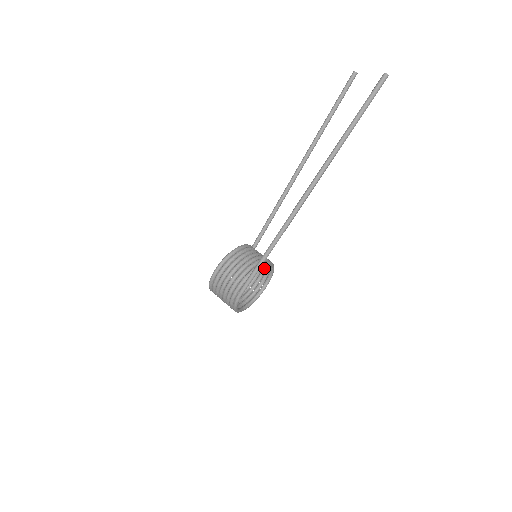
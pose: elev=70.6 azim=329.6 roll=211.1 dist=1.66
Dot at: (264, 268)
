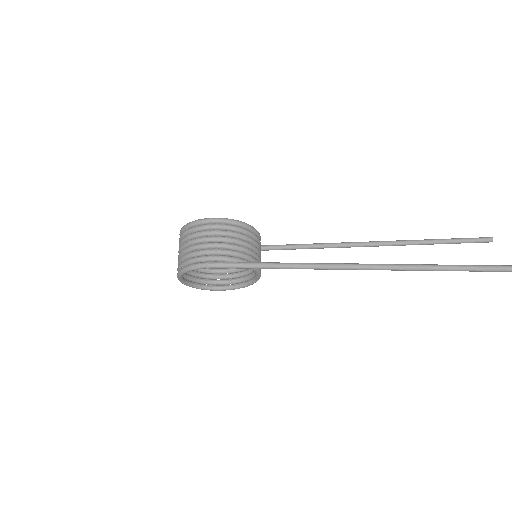
Dot at: (241, 274)
